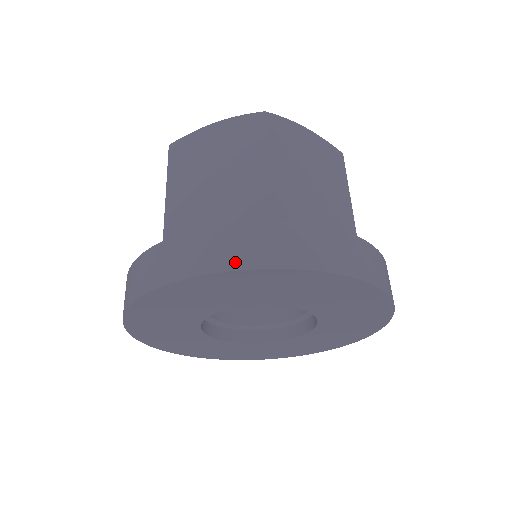
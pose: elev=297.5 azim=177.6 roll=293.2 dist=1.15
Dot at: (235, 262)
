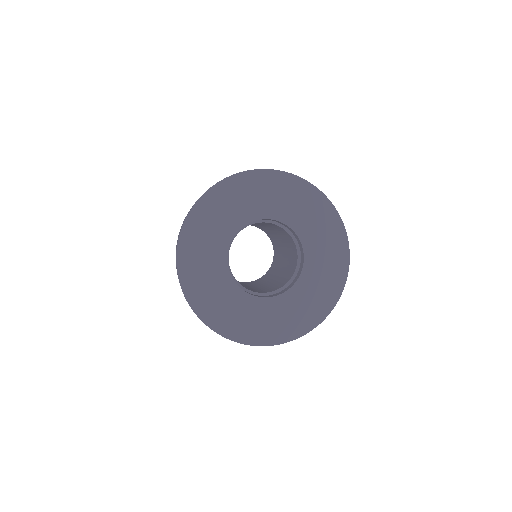
Dot at: (314, 187)
